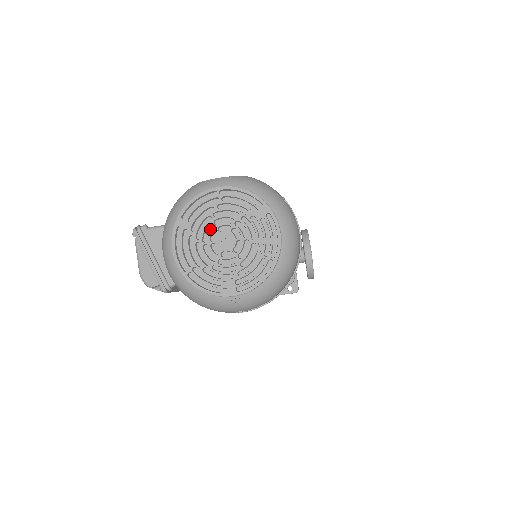
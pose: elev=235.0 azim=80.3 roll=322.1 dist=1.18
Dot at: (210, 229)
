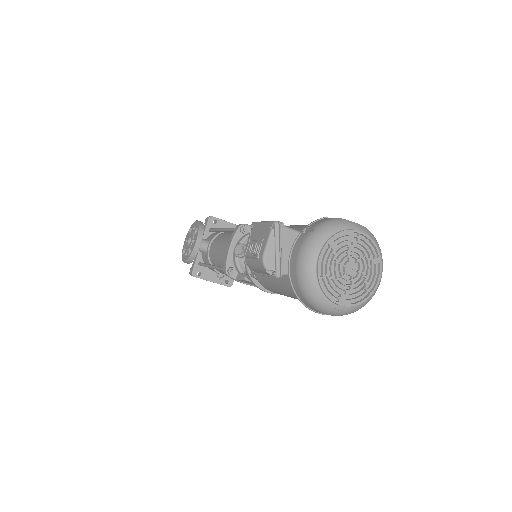
Dot at: (344, 255)
